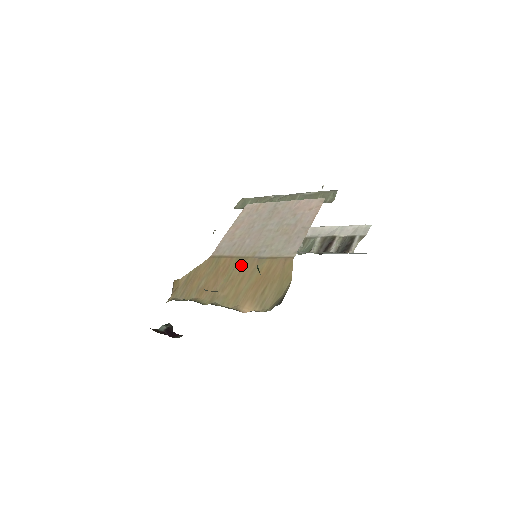
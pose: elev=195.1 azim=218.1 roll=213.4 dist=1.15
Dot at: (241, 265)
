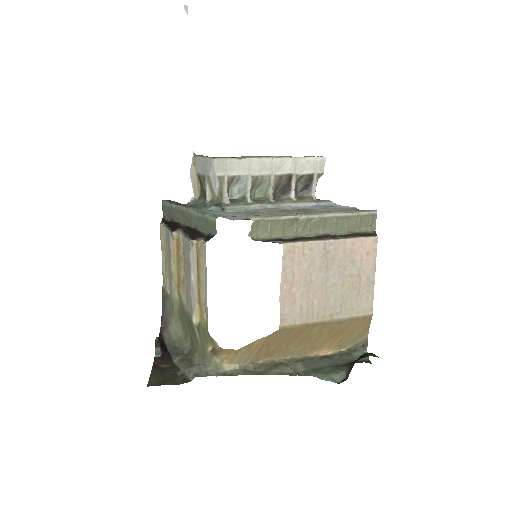
Dot at: (319, 328)
